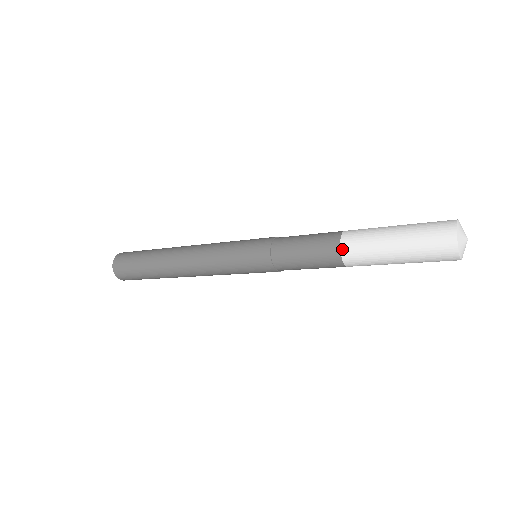
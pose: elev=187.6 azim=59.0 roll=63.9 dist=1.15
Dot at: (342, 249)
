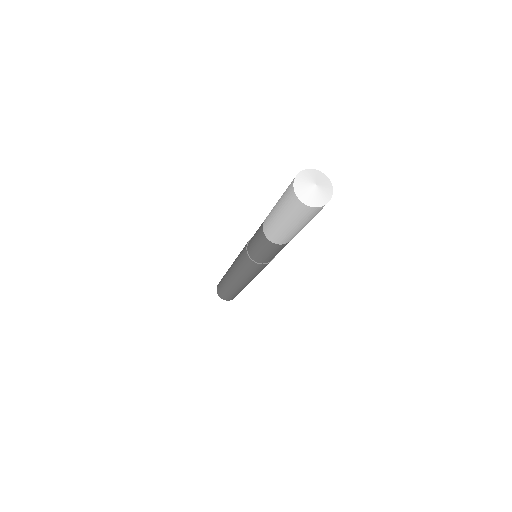
Dot at: (268, 239)
